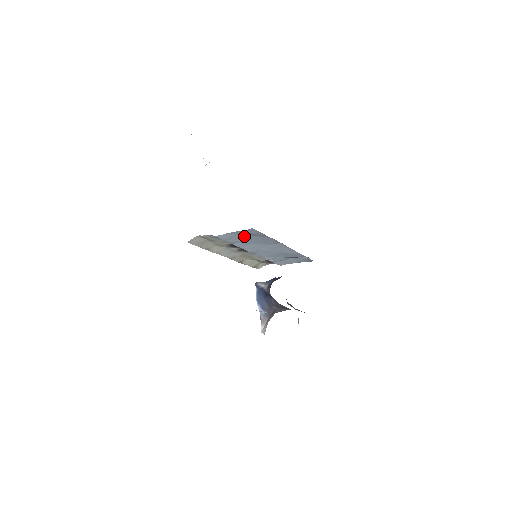
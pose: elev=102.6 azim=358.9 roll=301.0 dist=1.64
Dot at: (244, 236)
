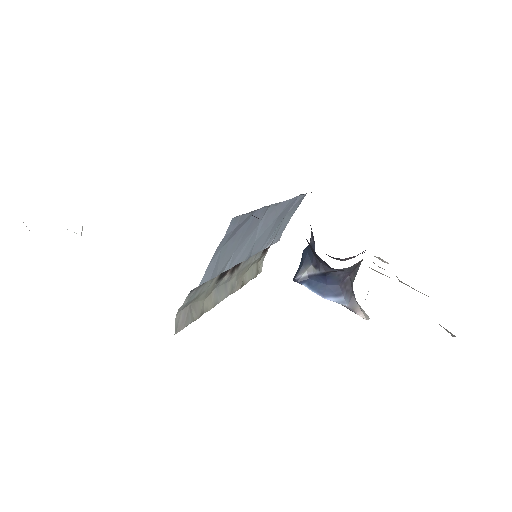
Dot at: (228, 245)
